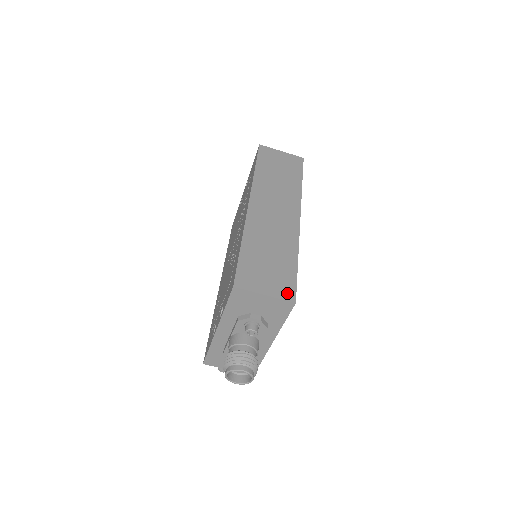
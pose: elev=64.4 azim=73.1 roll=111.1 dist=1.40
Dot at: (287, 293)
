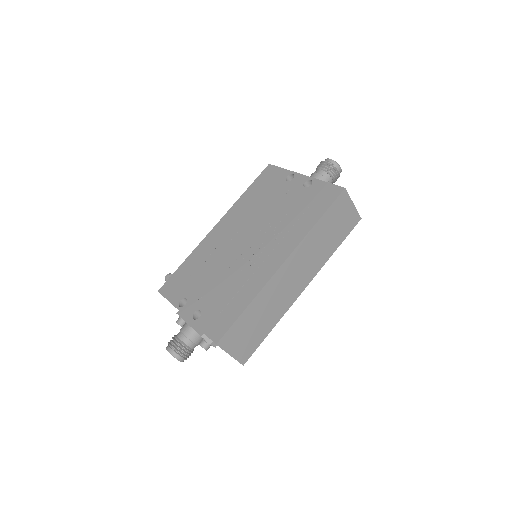
Dot at: (244, 357)
